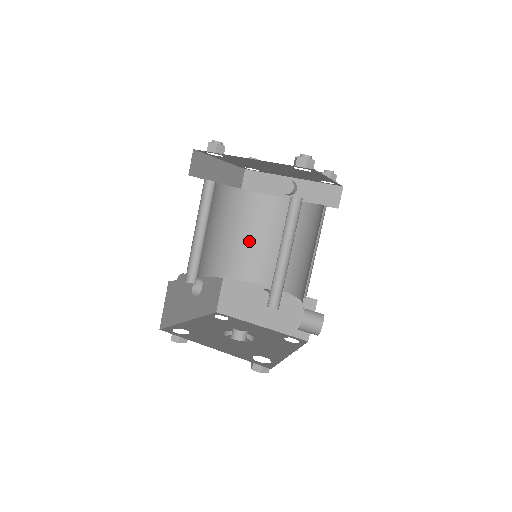
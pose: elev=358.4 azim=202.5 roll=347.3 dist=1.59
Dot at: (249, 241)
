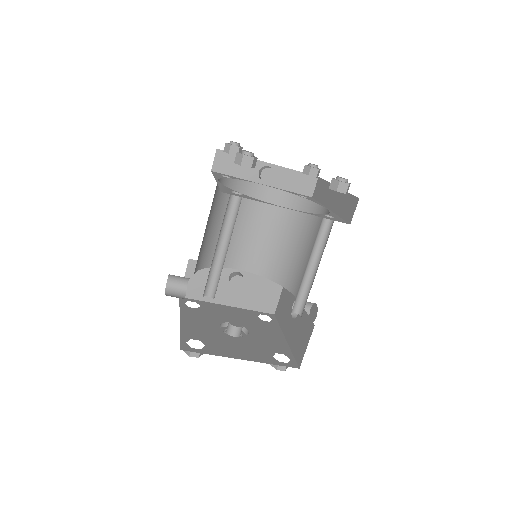
Dot at: occluded
